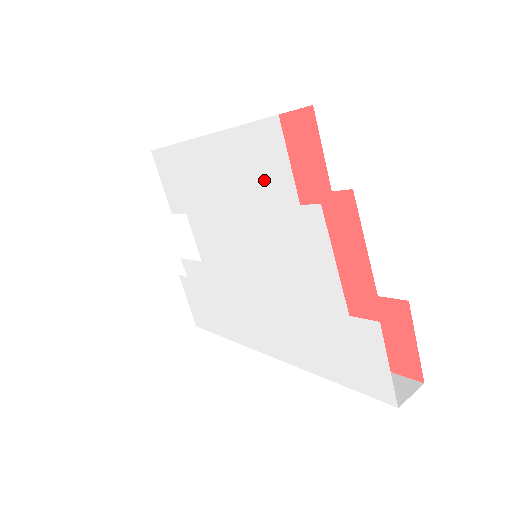
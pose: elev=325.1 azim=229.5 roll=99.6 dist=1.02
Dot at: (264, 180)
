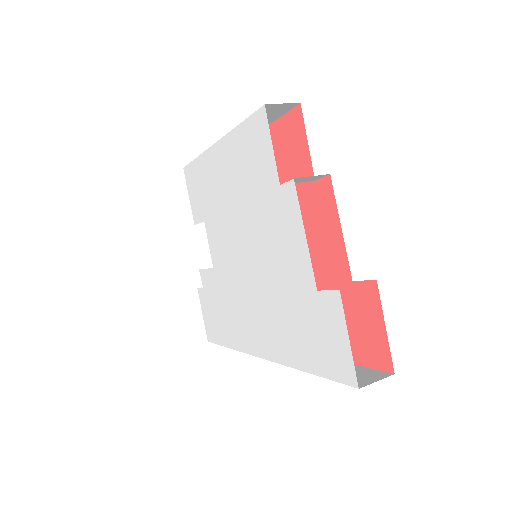
Dot at: (256, 169)
